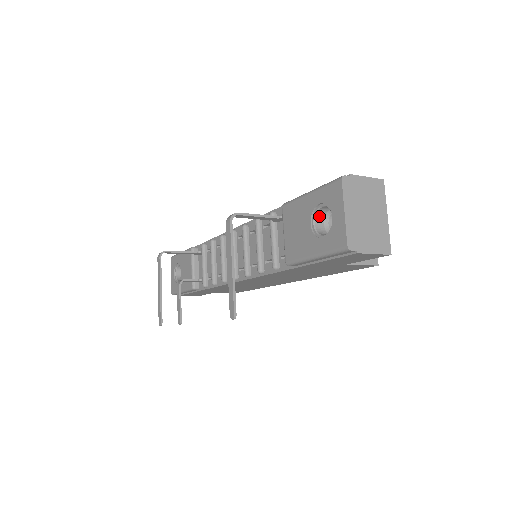
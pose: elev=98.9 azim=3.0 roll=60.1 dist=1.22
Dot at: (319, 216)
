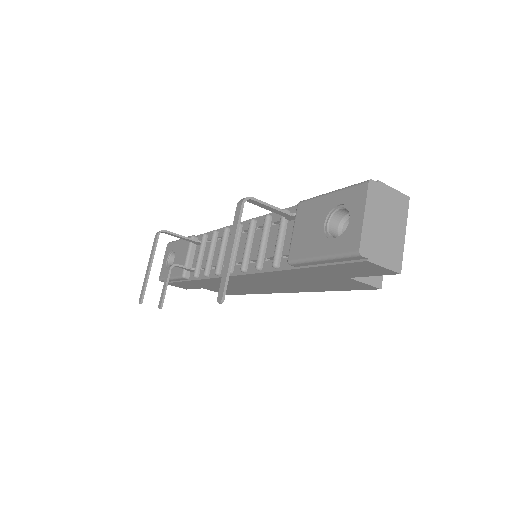
Dot at: (335, 218)
